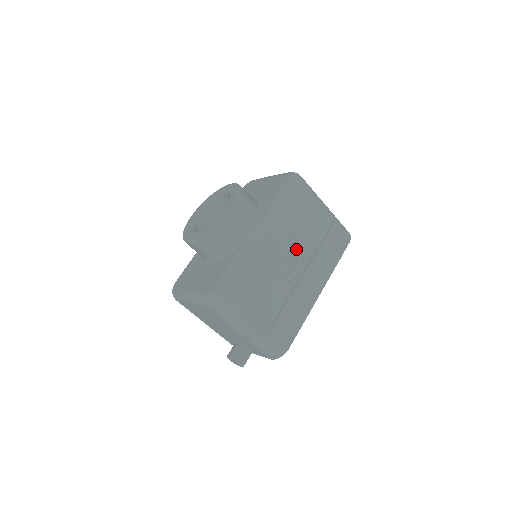
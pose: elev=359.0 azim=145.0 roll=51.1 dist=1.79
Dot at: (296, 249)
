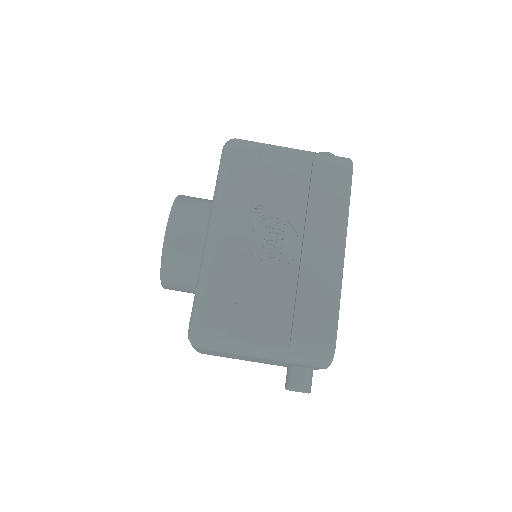
Dot at: (276, 221)
